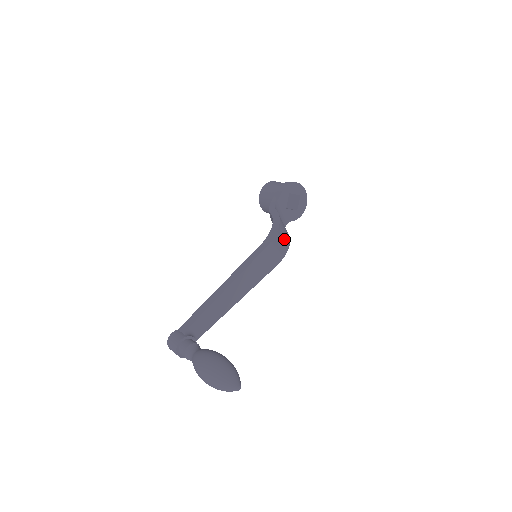
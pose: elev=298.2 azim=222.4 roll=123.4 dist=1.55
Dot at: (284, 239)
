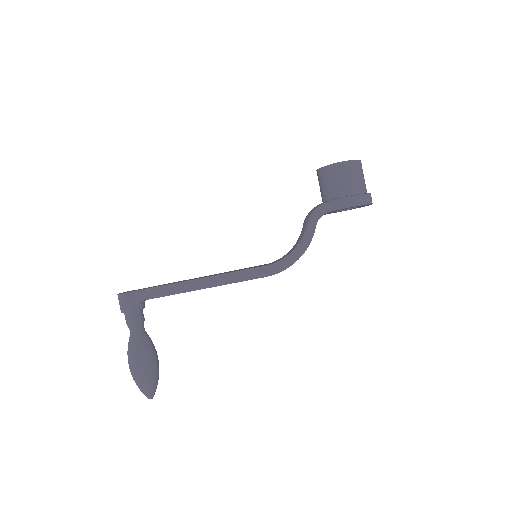
Dot at: occluded
